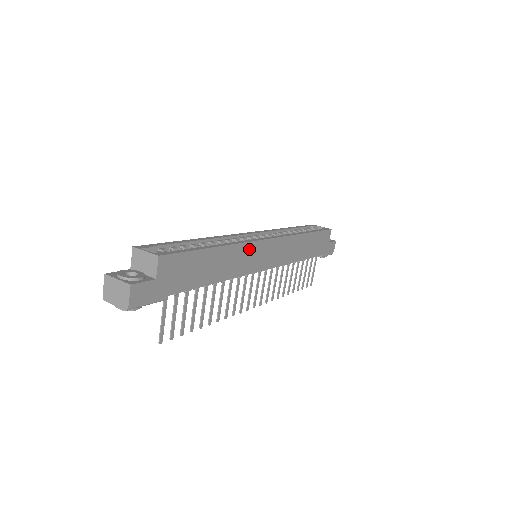
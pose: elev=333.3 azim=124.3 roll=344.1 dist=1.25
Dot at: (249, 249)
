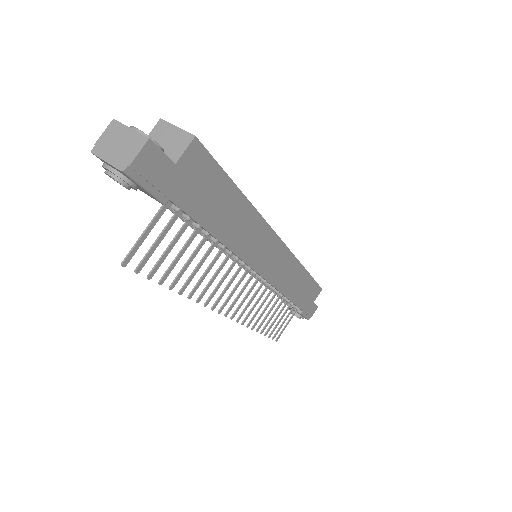
Dot at: (263, 233)
